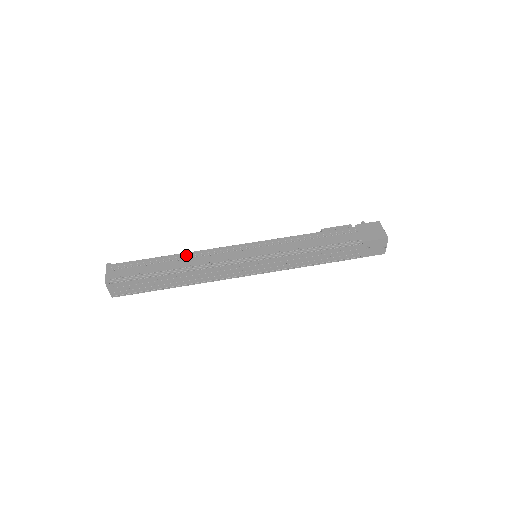
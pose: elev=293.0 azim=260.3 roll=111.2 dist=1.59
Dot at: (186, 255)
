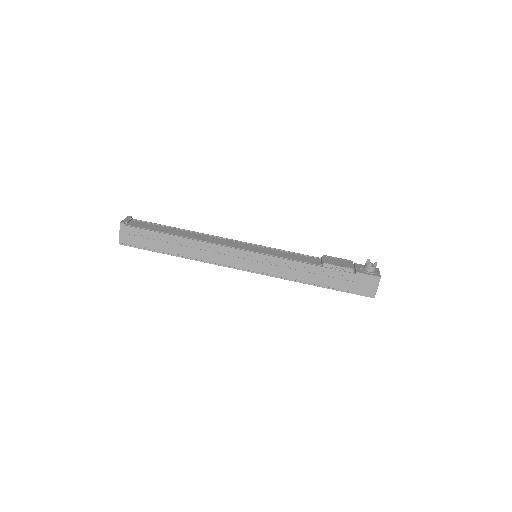
Dot at: (192, 243)
